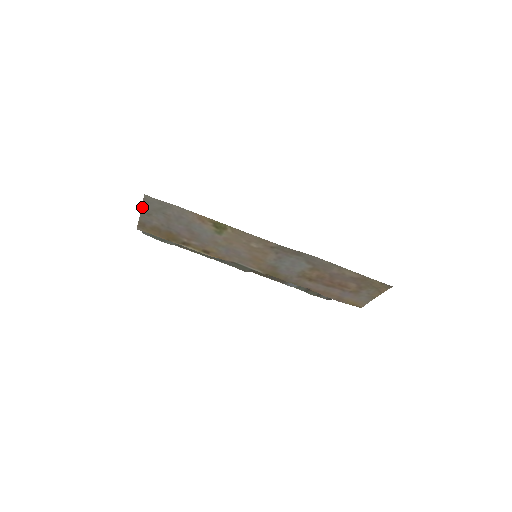
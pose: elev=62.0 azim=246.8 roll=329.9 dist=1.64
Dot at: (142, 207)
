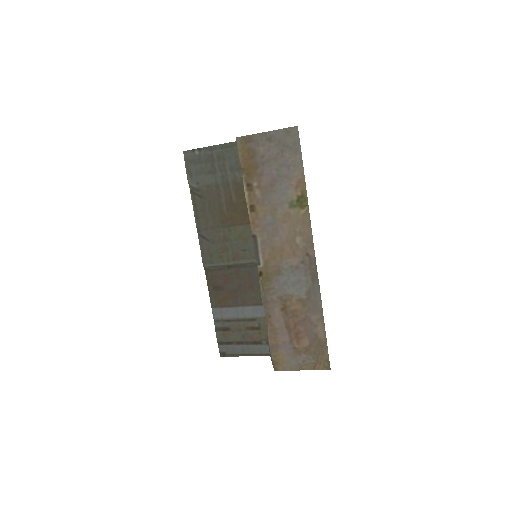
Dot at: (277, 130)
